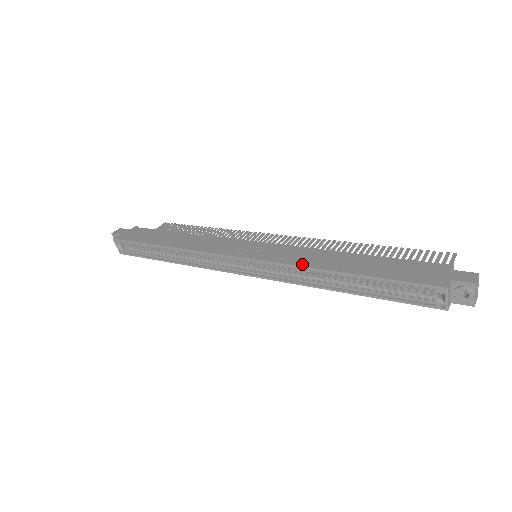
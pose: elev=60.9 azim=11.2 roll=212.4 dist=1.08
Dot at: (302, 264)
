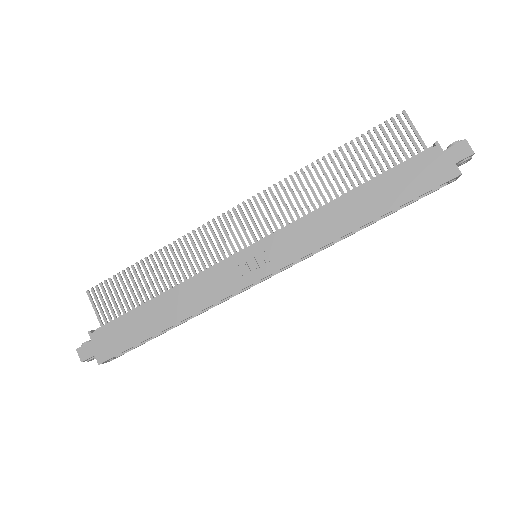
Dot at: (327, 241)
